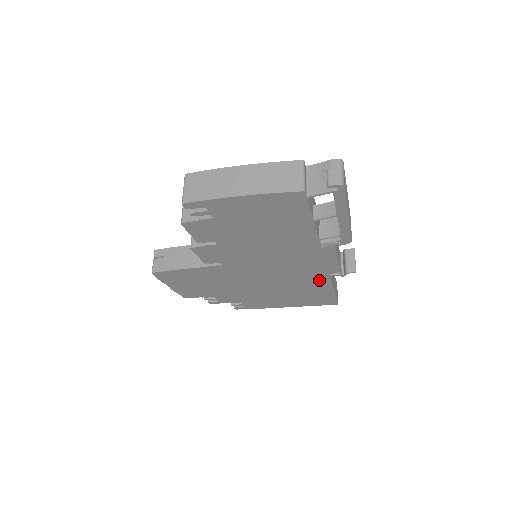
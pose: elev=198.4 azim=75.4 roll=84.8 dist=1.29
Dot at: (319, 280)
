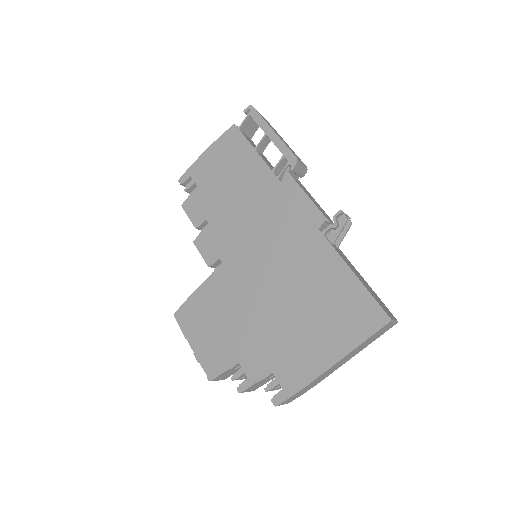
Dot at: (319, 251)
